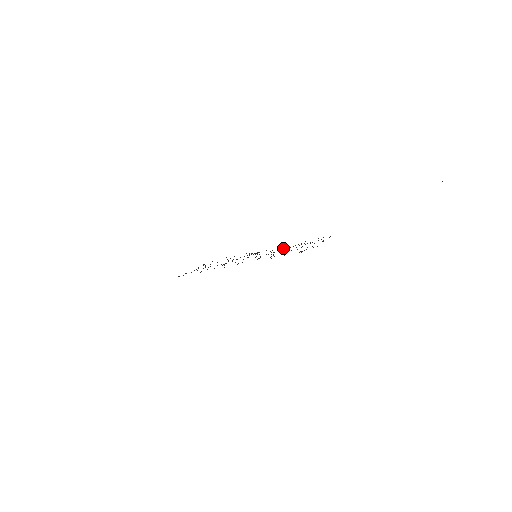
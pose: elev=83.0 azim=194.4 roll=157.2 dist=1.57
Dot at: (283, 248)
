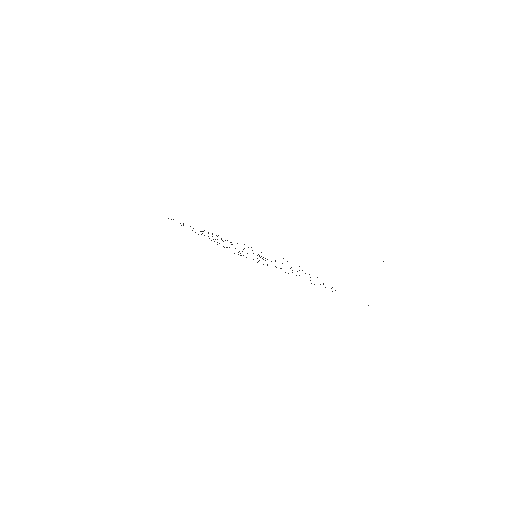
Dot at: occluded
